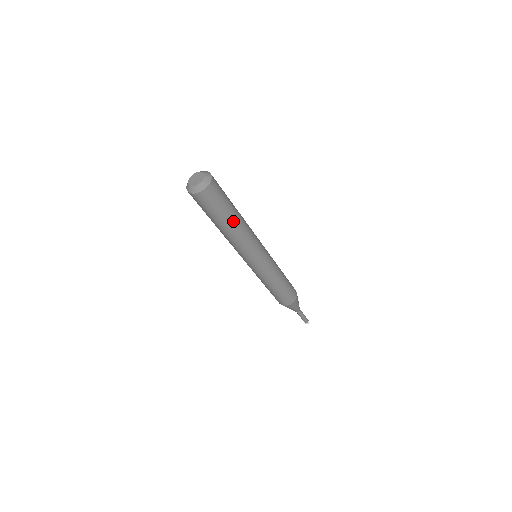
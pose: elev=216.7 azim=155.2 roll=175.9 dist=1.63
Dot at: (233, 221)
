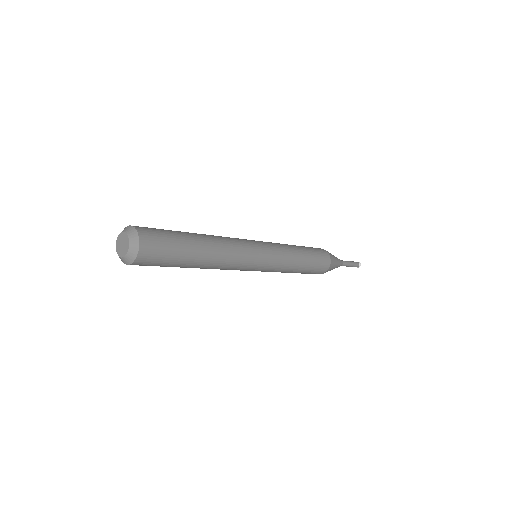
Dot at: (192, 266)
